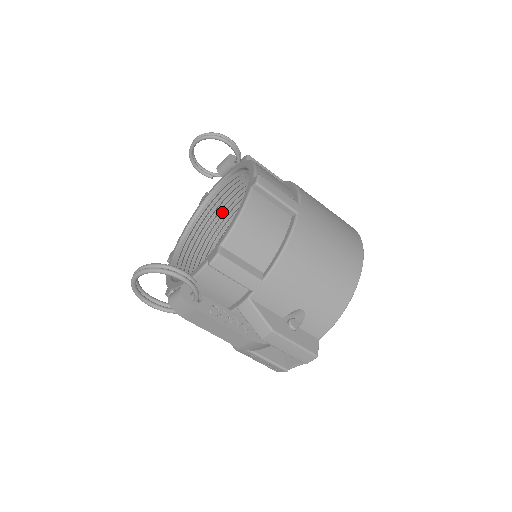
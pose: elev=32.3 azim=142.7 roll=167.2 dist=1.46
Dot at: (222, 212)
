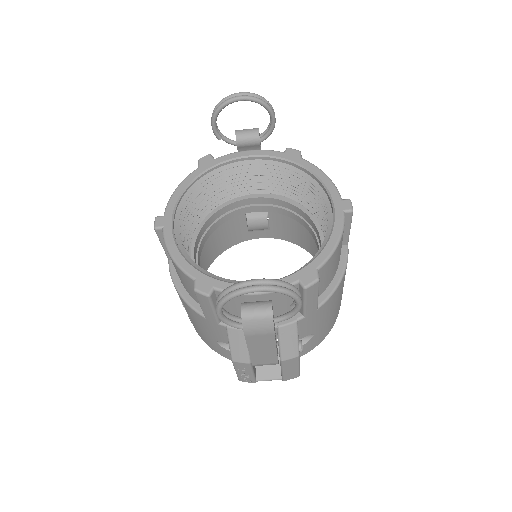
Dot at: (220, 186)
